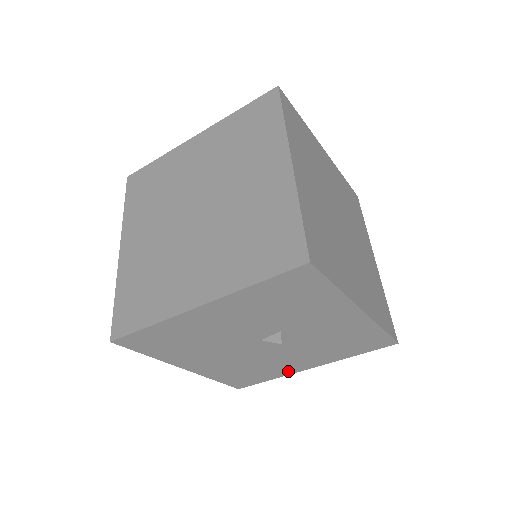
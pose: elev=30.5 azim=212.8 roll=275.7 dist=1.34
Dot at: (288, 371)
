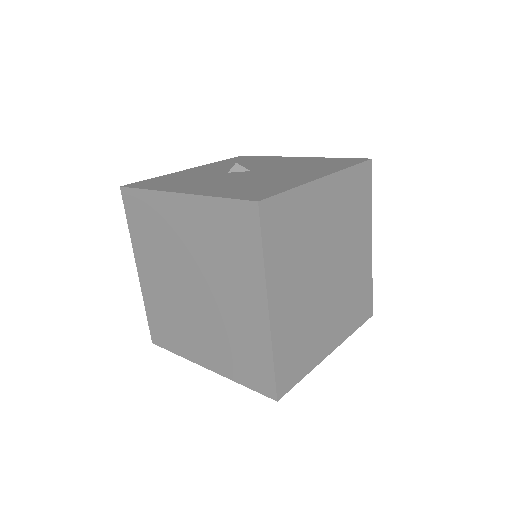
Dot at: occluded
